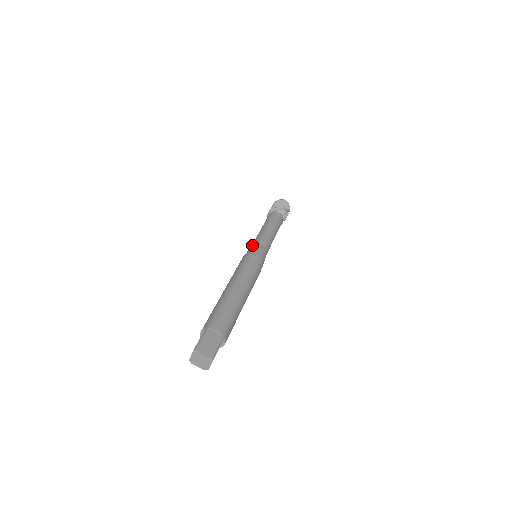
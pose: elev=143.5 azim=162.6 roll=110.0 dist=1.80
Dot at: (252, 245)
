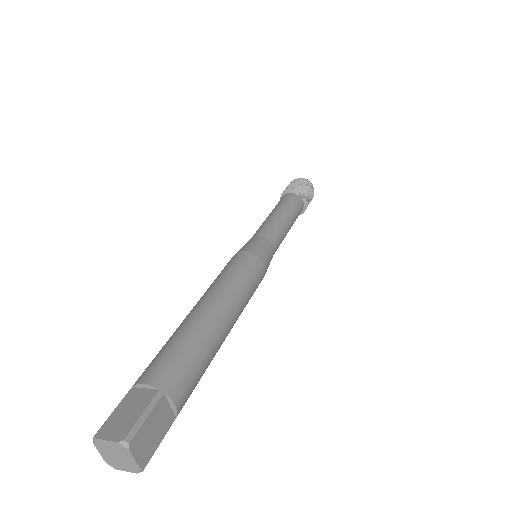
Dot at: (263, 237)
